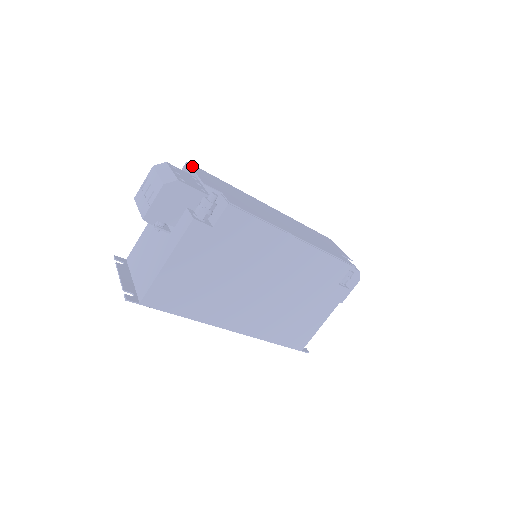
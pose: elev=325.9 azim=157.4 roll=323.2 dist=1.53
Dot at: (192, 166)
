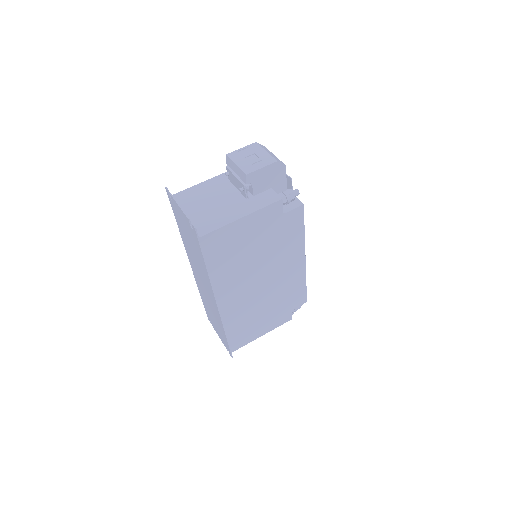
Dot at: occluded
